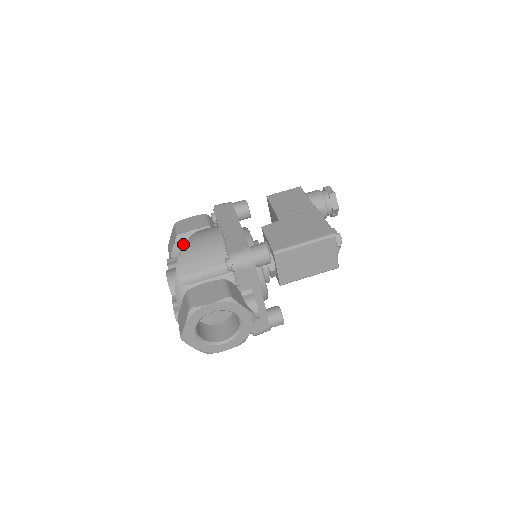
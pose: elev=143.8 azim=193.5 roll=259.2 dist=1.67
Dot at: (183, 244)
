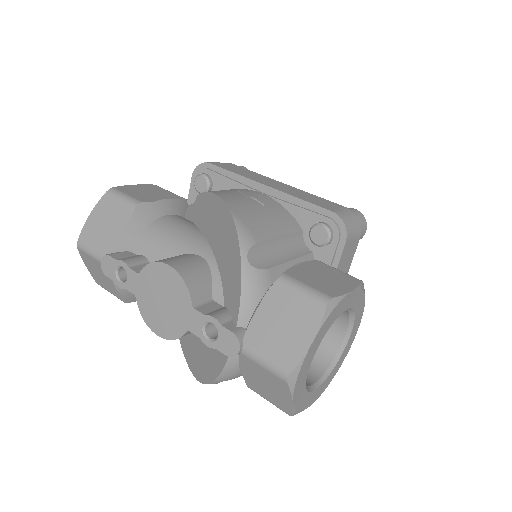
Dot at: (147, 223)
